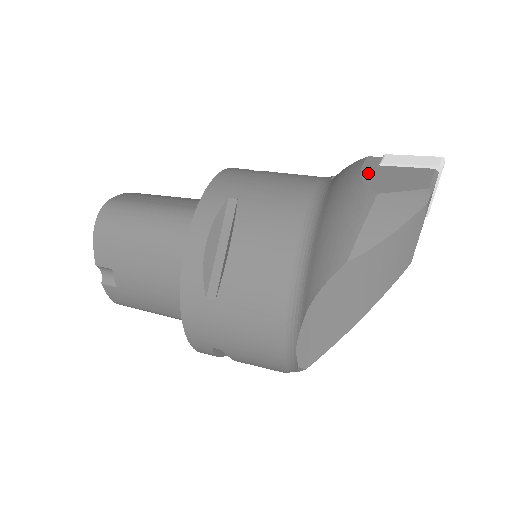
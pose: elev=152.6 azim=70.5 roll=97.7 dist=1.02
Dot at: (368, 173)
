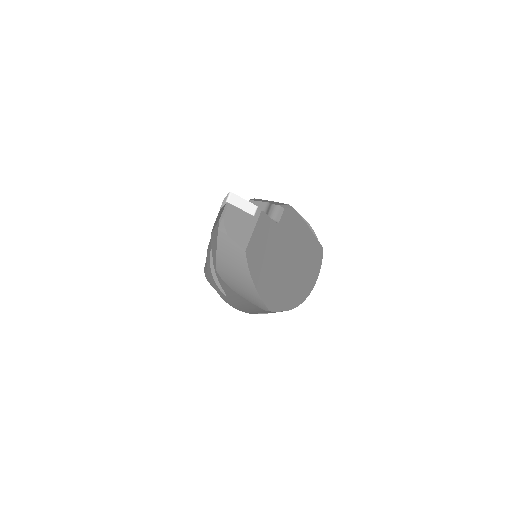
Dot at: occluded
